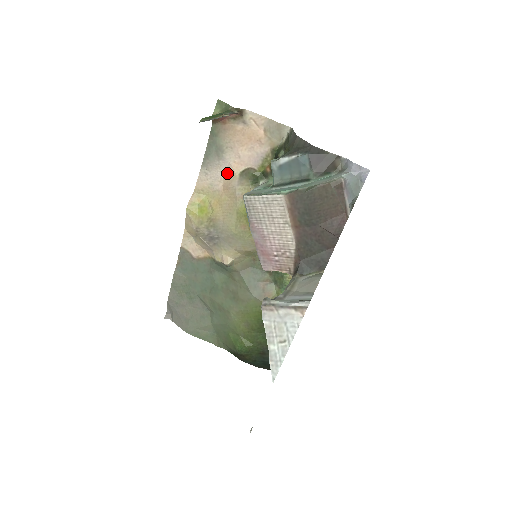
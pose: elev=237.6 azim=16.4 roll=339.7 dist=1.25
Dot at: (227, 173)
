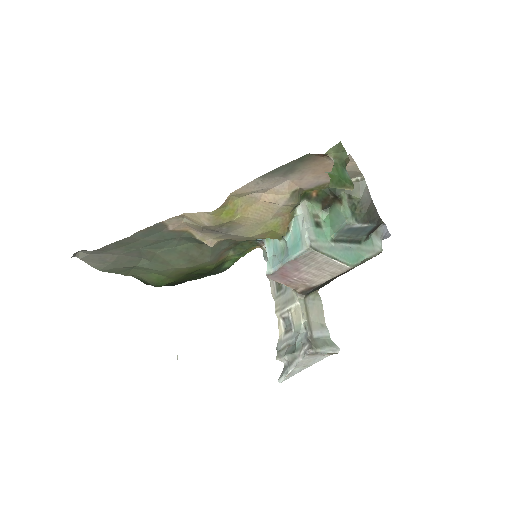
Dot at: (278, 188)
